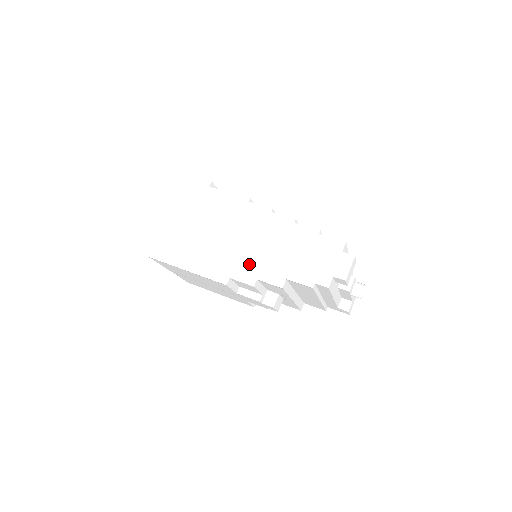
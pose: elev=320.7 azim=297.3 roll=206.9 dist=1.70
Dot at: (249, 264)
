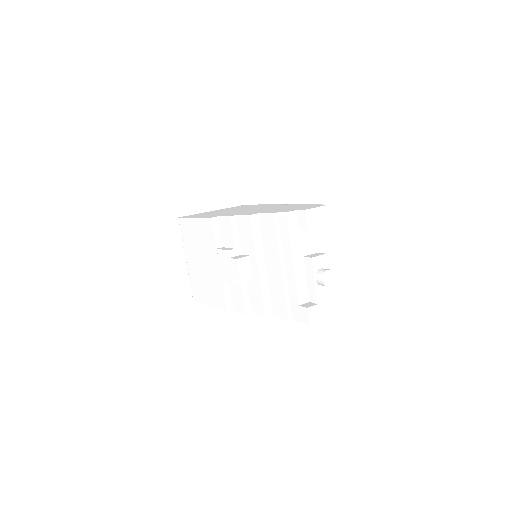
Dot at: (240, 213)
